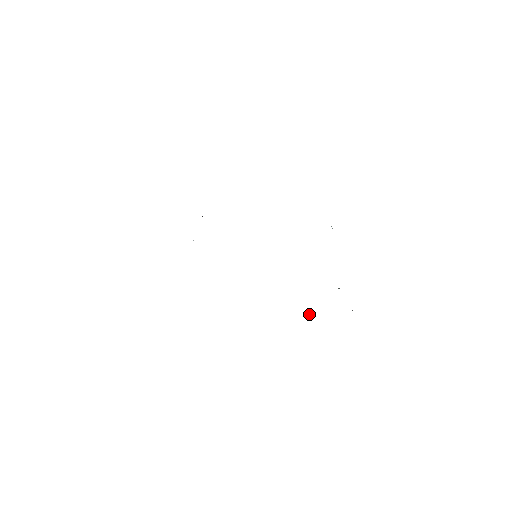
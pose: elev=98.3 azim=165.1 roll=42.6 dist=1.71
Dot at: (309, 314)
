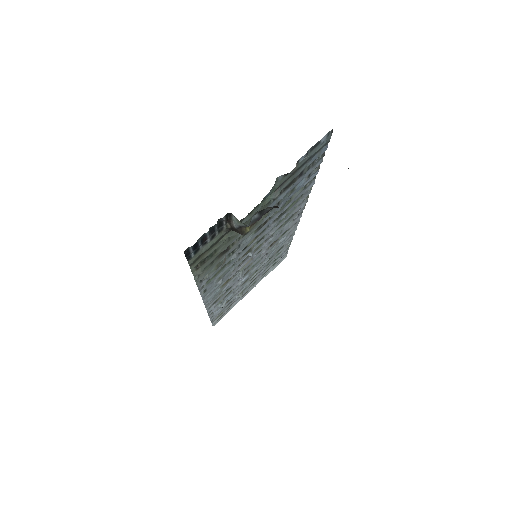
Dot at: (193, 269)
